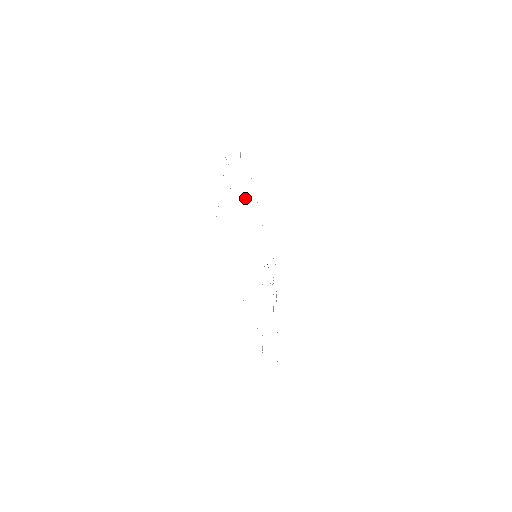
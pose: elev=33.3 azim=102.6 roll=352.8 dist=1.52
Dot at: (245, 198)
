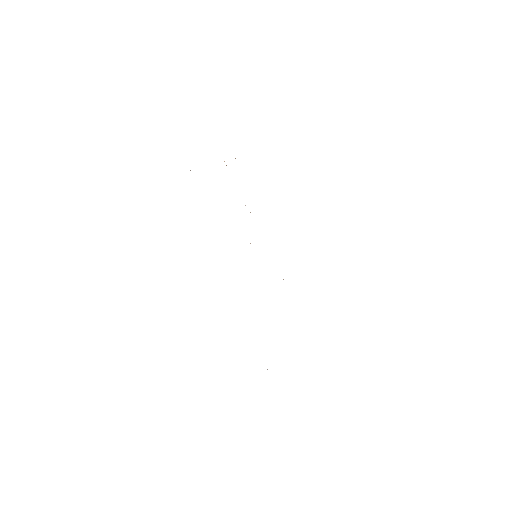
Dot at: occluded
